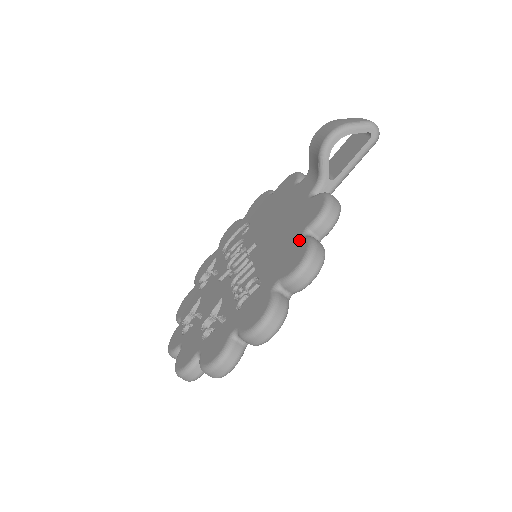
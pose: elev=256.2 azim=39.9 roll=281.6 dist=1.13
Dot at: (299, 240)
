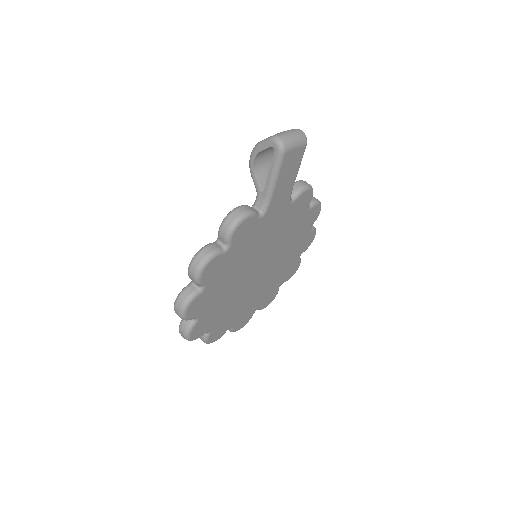
Dot at: occluded
